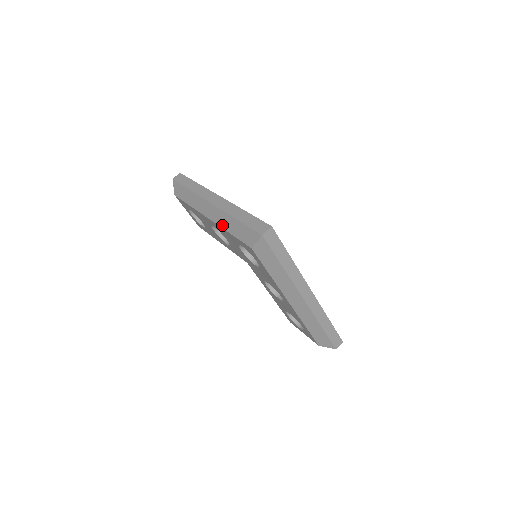
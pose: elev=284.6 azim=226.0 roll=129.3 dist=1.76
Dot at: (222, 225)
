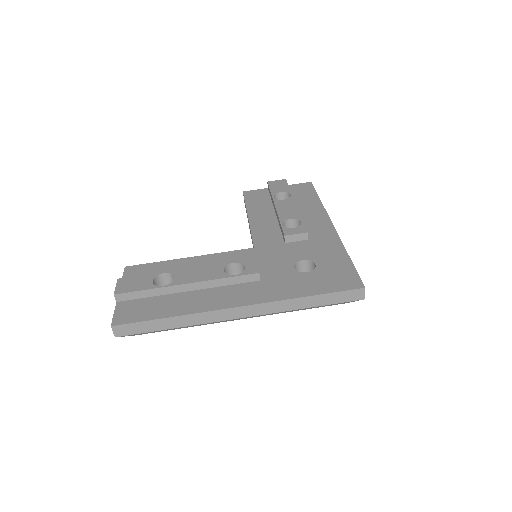
Dot at: occluded
